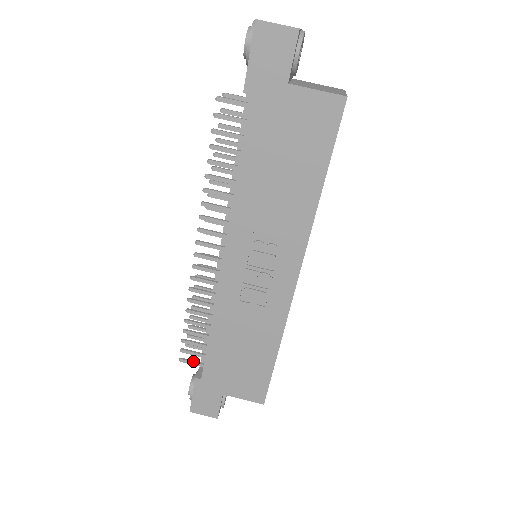
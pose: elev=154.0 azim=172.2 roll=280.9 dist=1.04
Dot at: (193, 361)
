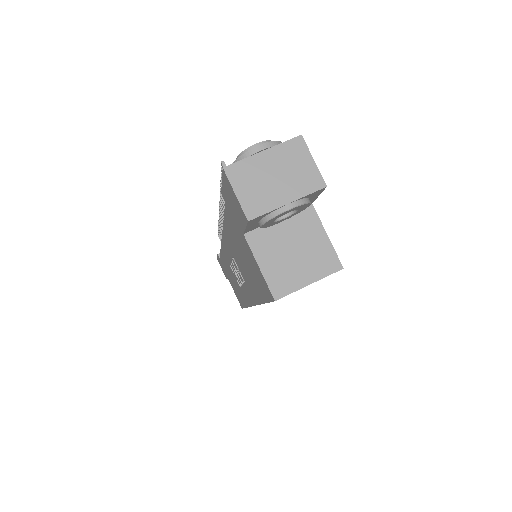
Dot at: occluded
